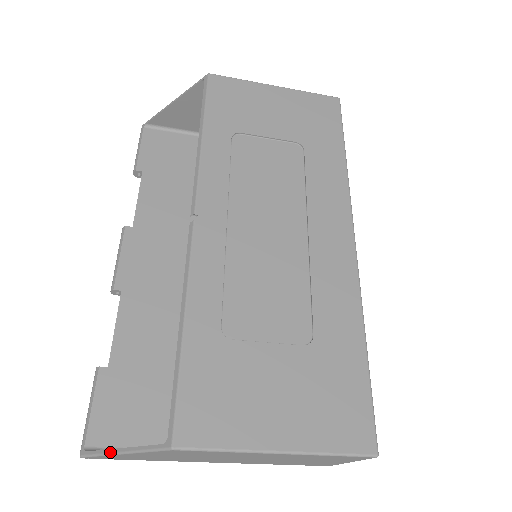
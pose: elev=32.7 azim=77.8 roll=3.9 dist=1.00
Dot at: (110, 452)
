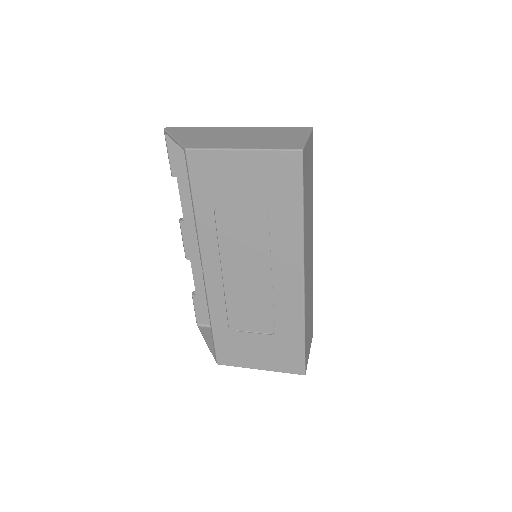
Dot at: (204, 339)
